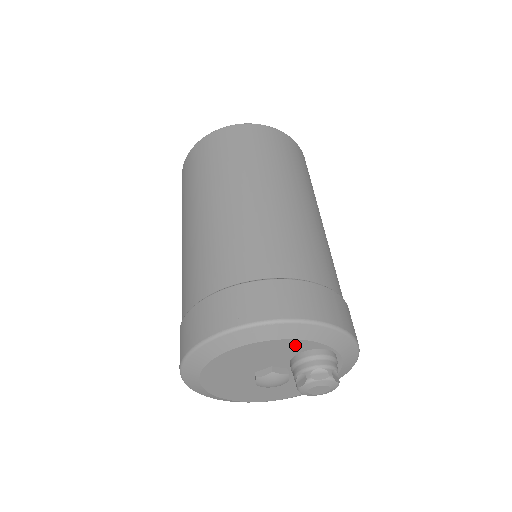
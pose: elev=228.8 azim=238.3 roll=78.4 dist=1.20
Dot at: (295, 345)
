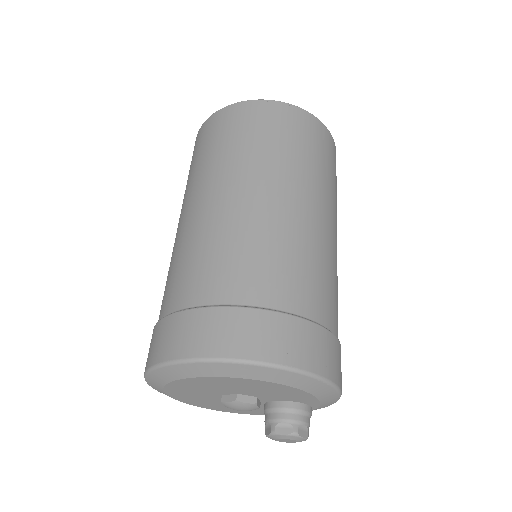
Dot at: (306, 398)
